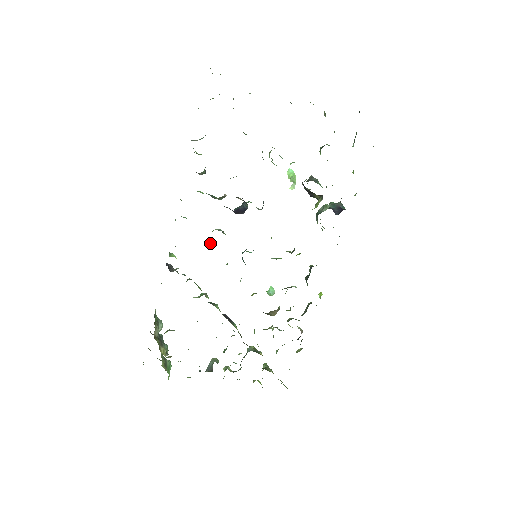
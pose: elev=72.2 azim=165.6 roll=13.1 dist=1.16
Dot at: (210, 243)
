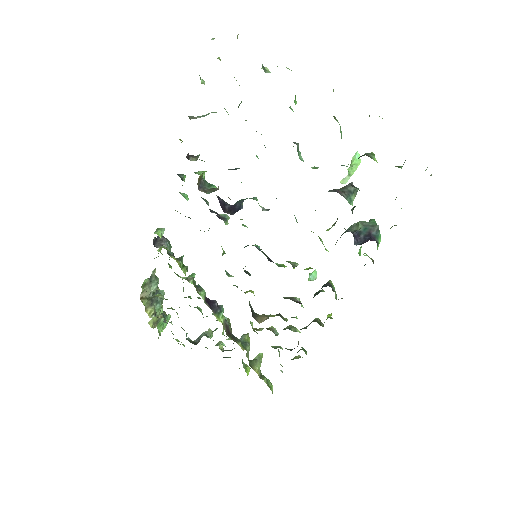
Dot at: occluded
